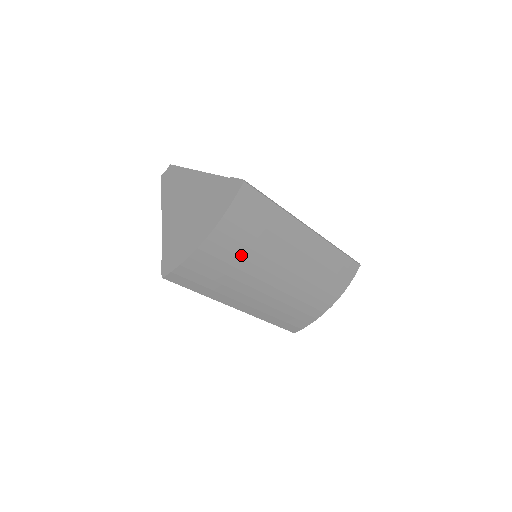
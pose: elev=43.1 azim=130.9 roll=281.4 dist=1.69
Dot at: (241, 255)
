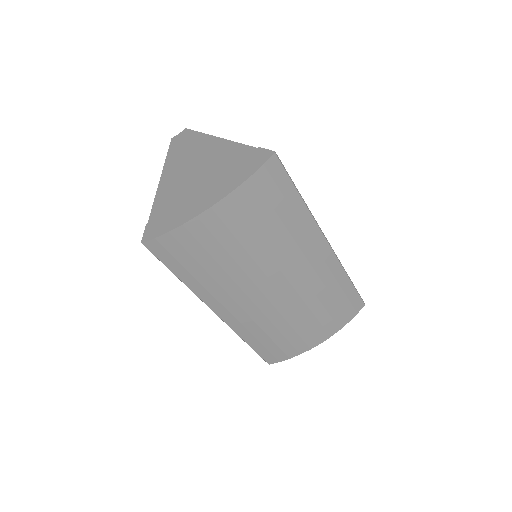
Dot at: (244, 244)
